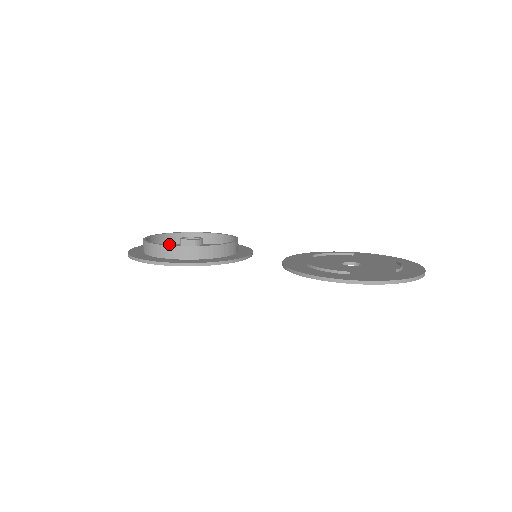
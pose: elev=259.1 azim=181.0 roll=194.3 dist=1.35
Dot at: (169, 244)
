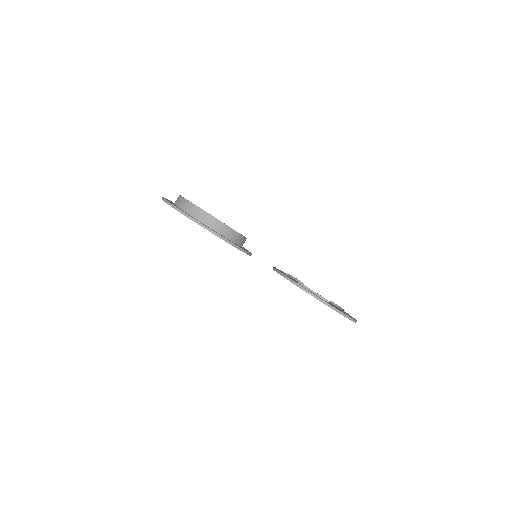
Dot at: occluded
